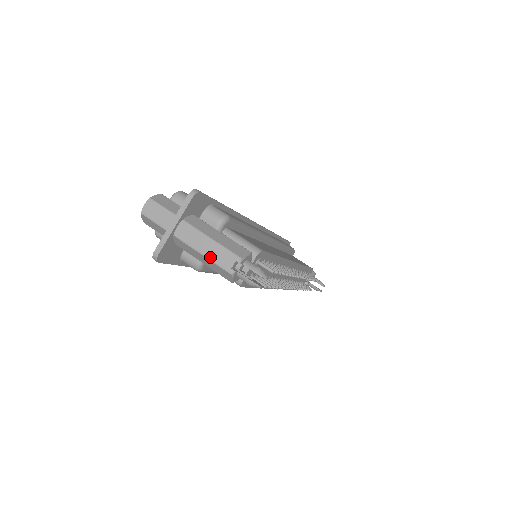
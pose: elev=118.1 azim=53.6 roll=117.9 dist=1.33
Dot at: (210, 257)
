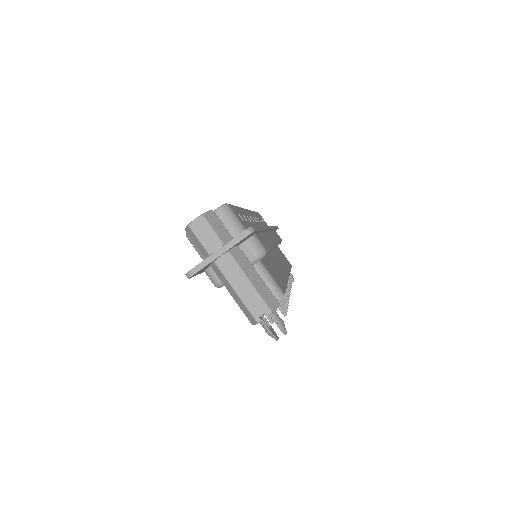
Dot at: (243, 298)
